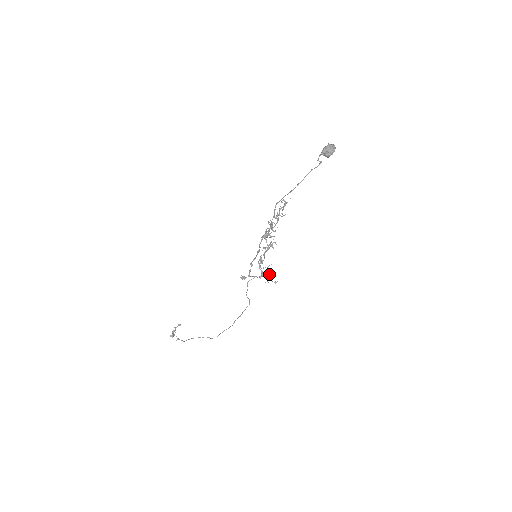
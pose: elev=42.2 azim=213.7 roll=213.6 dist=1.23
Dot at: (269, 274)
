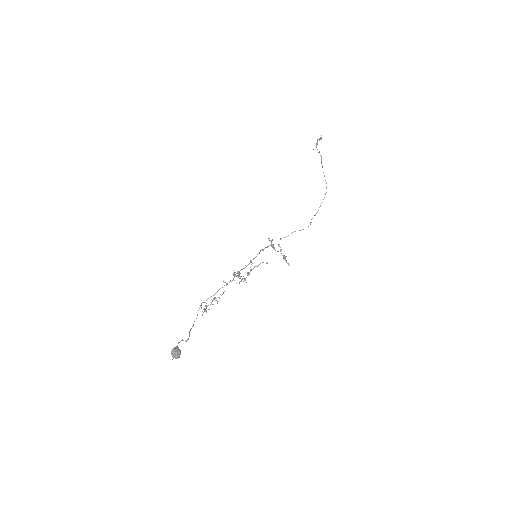
Dot at: occluded
